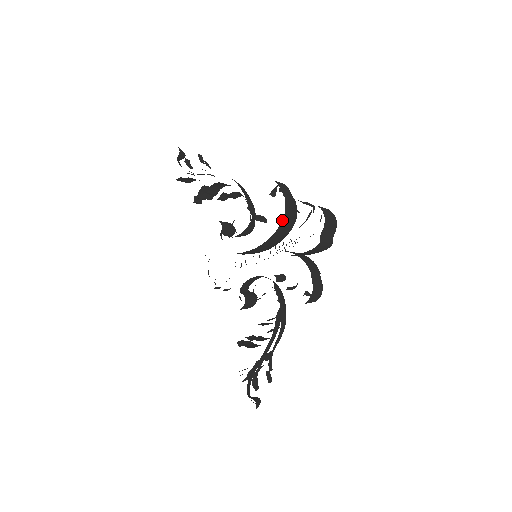
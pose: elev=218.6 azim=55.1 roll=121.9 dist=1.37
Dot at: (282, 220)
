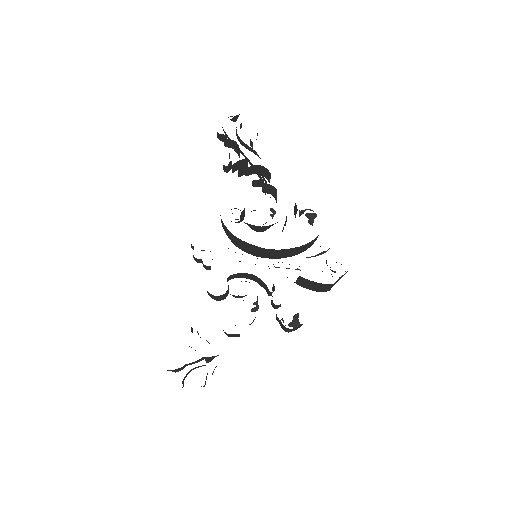
Dot at: (311, 241)
